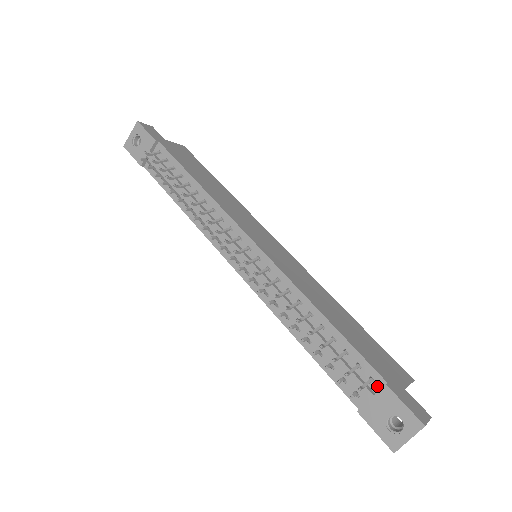
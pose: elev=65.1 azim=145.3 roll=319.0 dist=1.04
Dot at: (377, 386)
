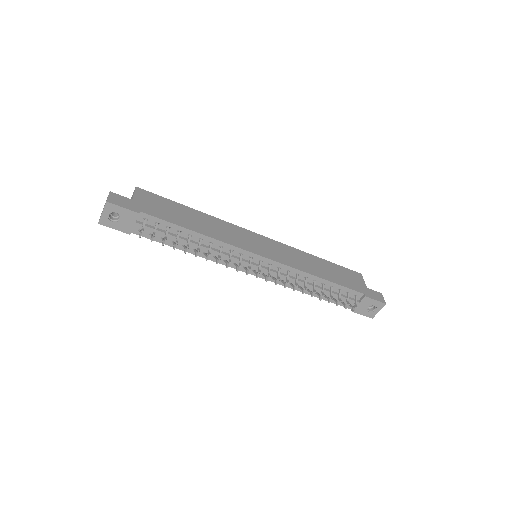
Dot at: (359, 297)
